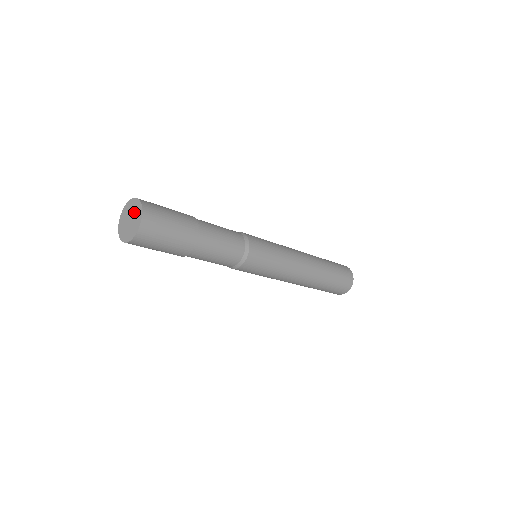
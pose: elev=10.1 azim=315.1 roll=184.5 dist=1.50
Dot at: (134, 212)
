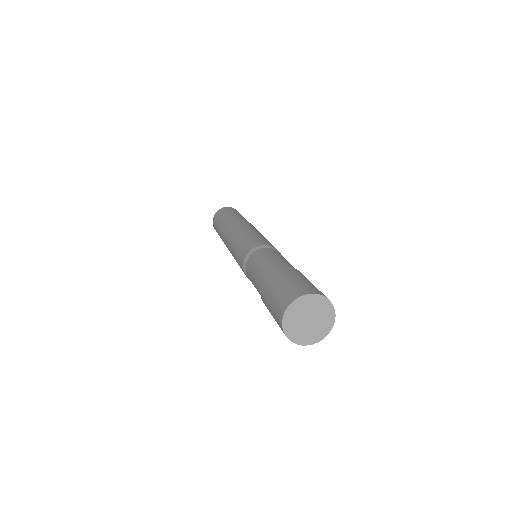
Dot at: (318, 311)
